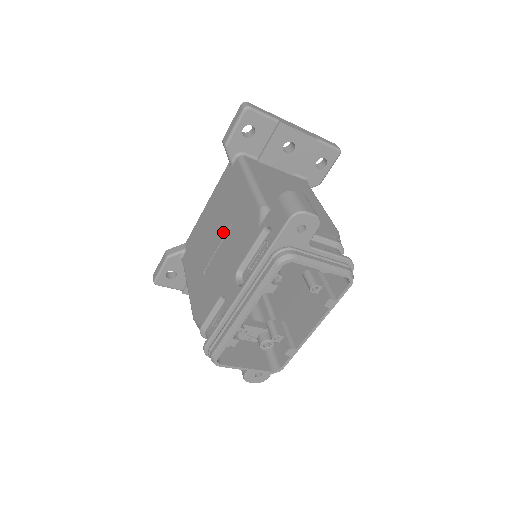
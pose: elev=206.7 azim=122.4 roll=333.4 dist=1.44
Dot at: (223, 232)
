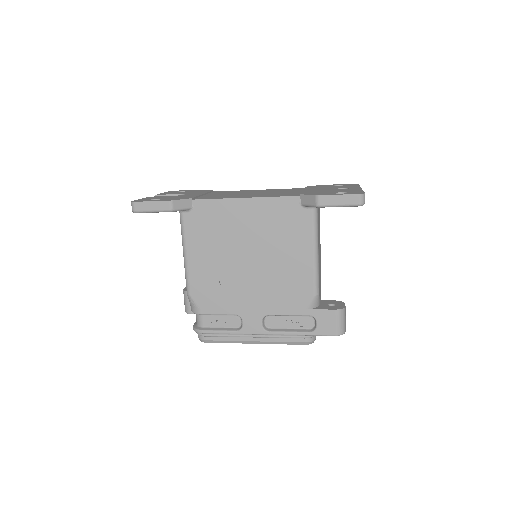
Dot at: (262, 263)
